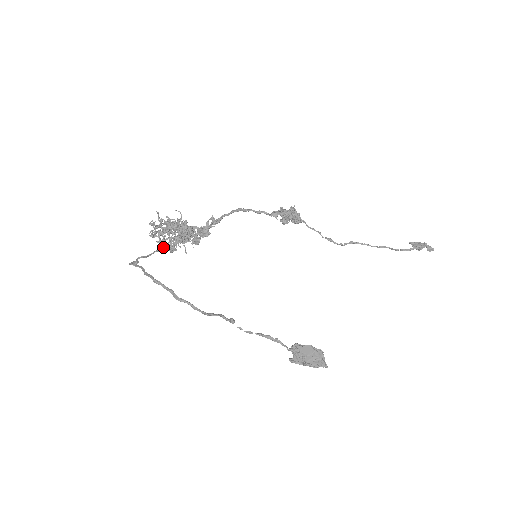
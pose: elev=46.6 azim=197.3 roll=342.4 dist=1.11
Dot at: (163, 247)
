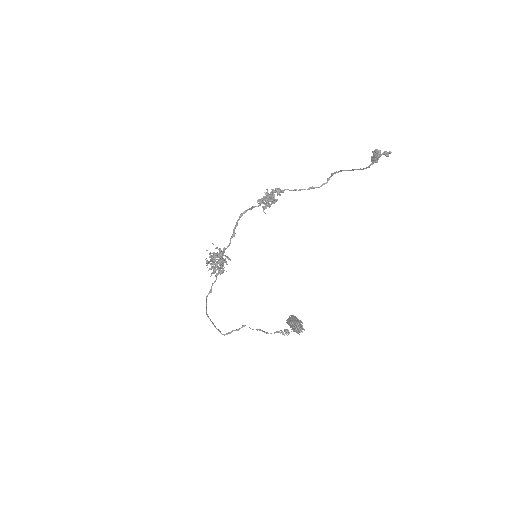
Dot at: occluded
